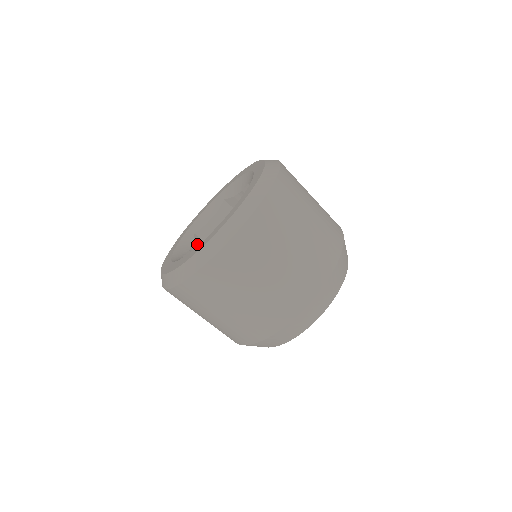
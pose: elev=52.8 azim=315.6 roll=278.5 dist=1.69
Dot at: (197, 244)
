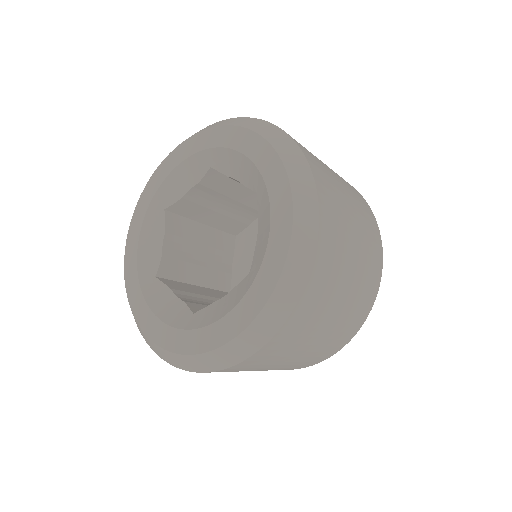
Dot at: (171, 230)
